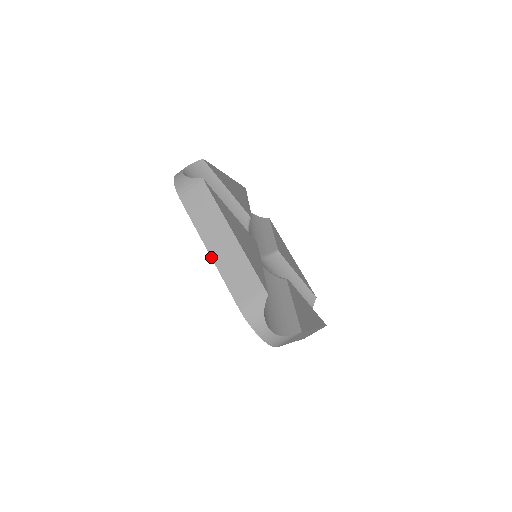
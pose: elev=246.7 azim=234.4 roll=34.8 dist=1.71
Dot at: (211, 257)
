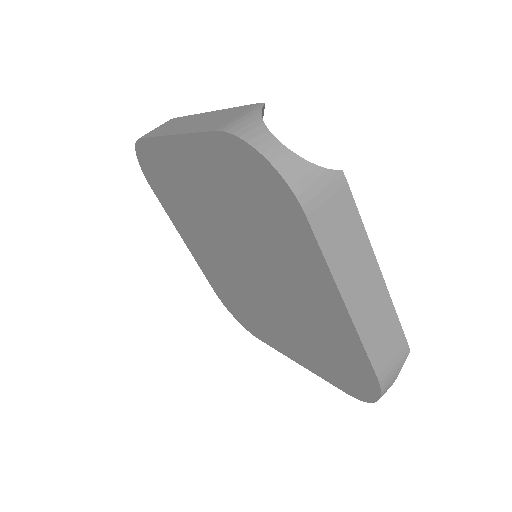
Dot at: (175, 134)
